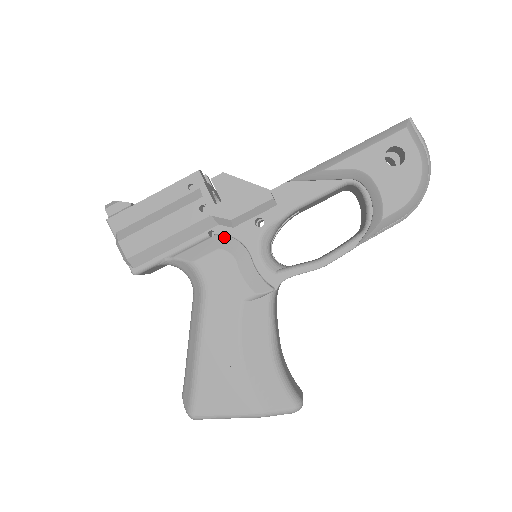
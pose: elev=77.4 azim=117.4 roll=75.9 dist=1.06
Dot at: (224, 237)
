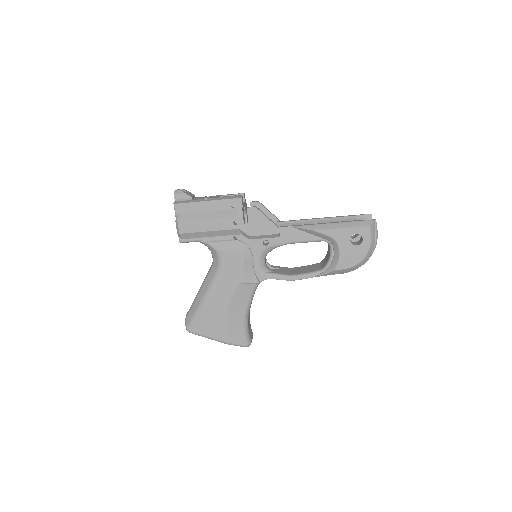
Dot at: (242, 243)
